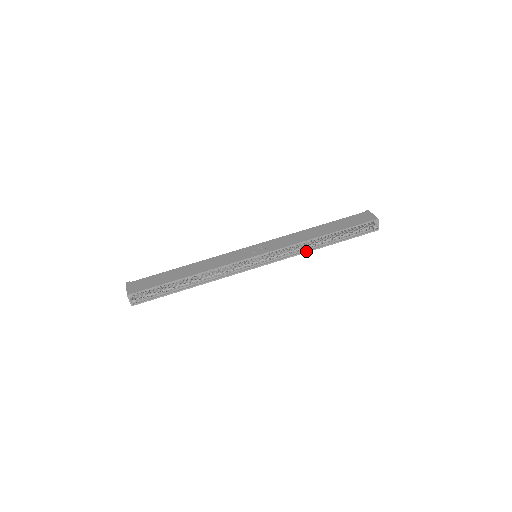
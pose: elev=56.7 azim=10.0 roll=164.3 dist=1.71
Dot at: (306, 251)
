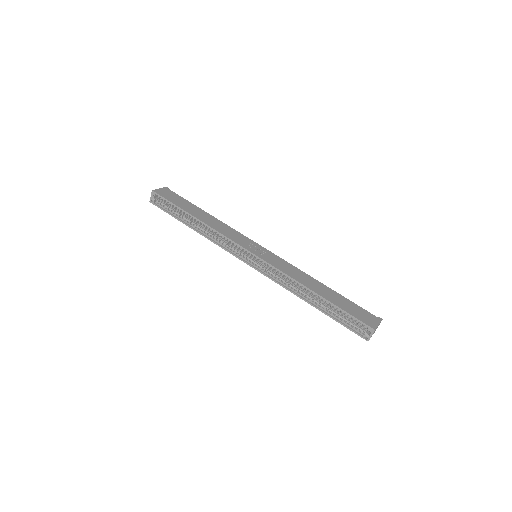
Dot at: (291, 291)
